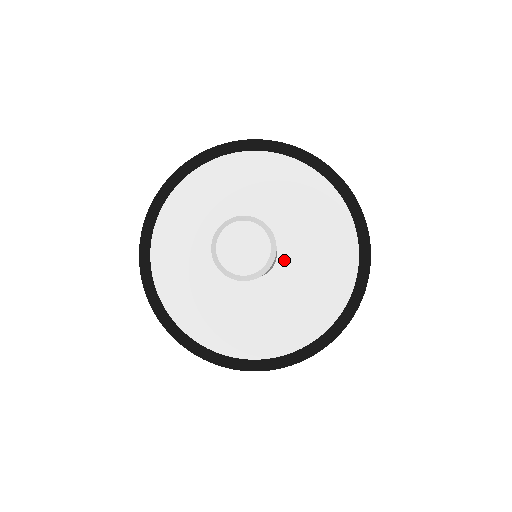
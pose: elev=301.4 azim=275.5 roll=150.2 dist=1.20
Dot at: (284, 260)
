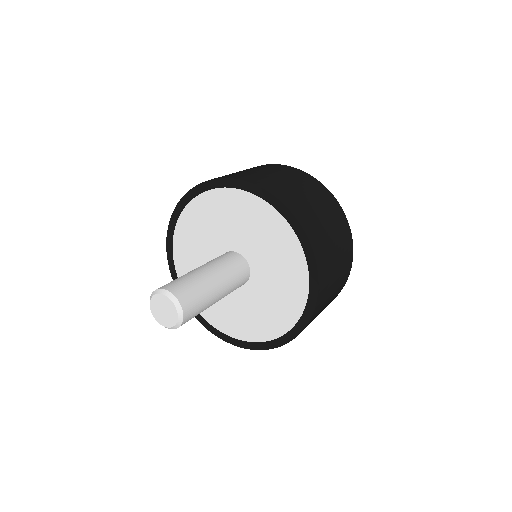
Dot at: (253, 283)
